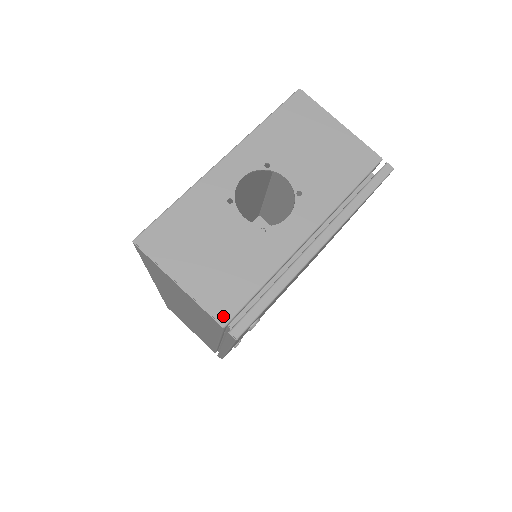
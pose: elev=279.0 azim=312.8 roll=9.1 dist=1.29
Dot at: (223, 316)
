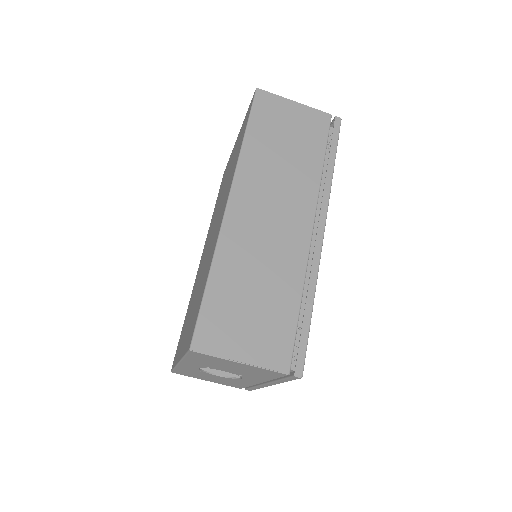
Dot at: occluded
